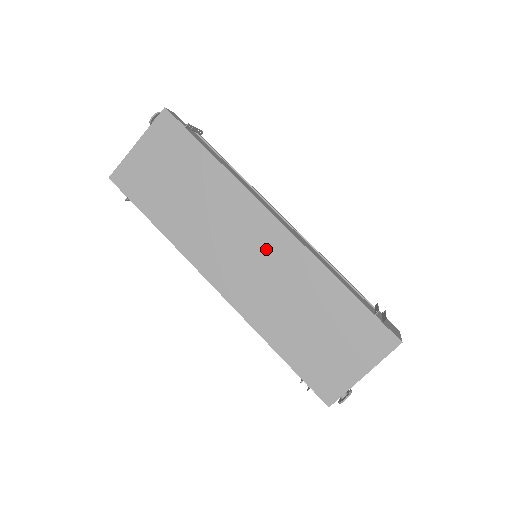
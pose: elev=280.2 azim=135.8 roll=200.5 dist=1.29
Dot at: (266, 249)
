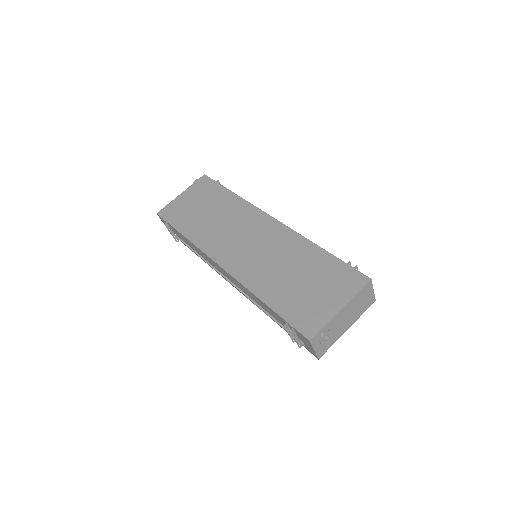
Dot at: (263, 235)
